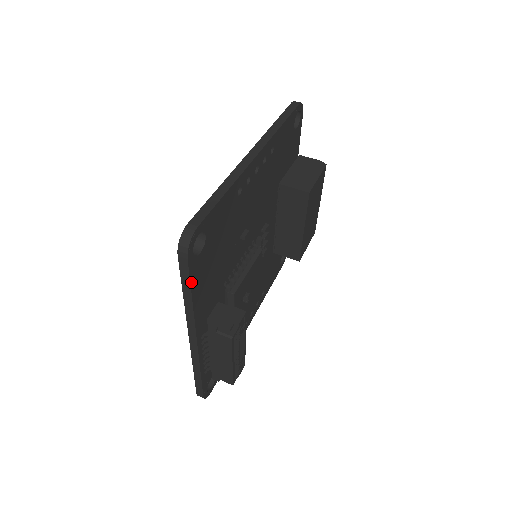
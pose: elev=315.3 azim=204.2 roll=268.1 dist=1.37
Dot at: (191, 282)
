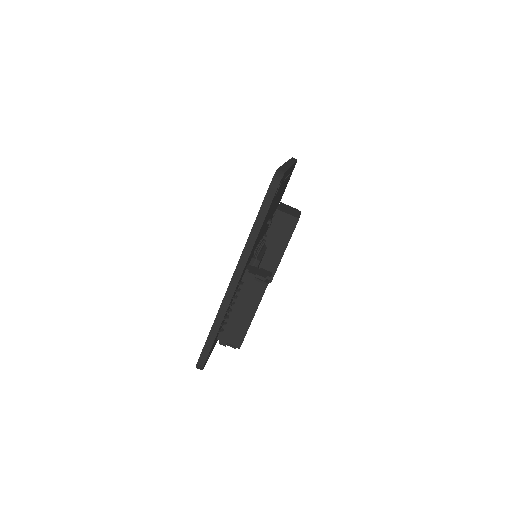
Dot at: (266, 215)
